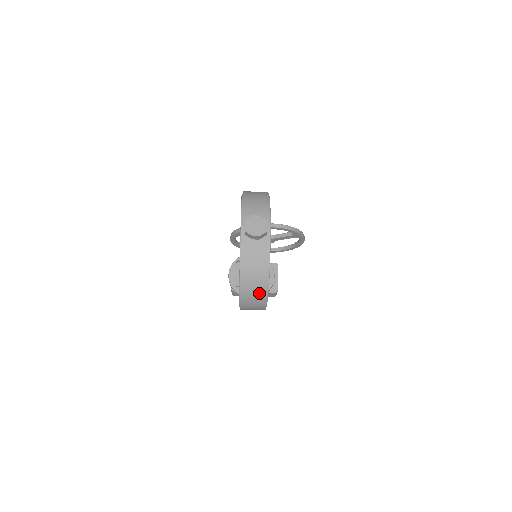
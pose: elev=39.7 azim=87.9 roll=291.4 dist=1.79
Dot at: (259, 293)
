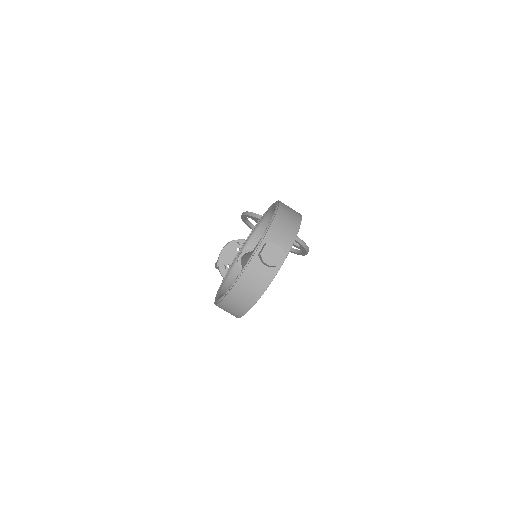
Dot at: (240, 308)
